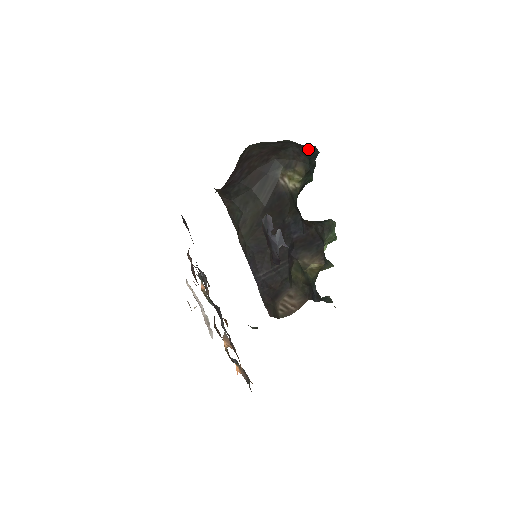
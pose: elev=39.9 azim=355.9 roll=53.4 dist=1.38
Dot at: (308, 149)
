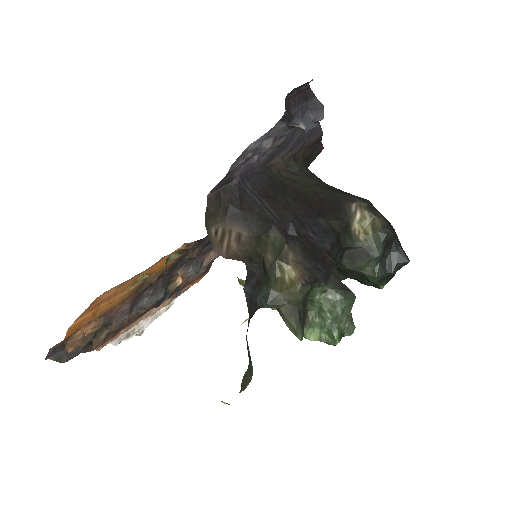
Dot at: occluded
